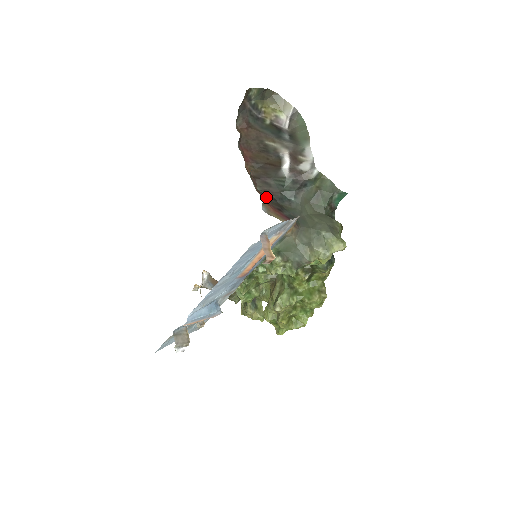
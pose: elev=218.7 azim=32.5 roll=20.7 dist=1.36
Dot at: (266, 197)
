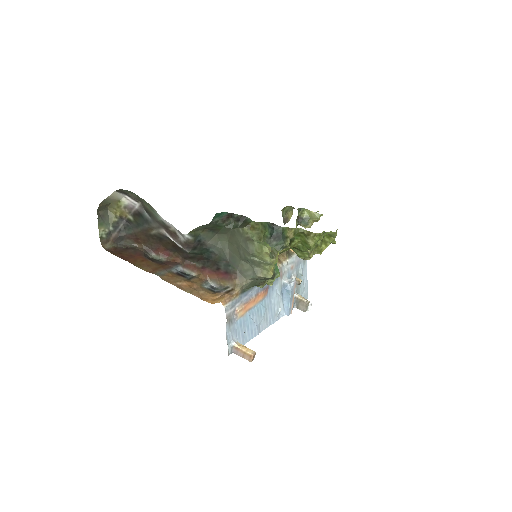
Dot at: (204, 267)
